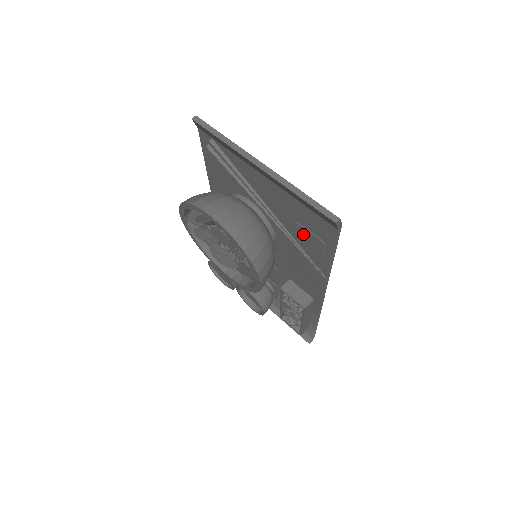
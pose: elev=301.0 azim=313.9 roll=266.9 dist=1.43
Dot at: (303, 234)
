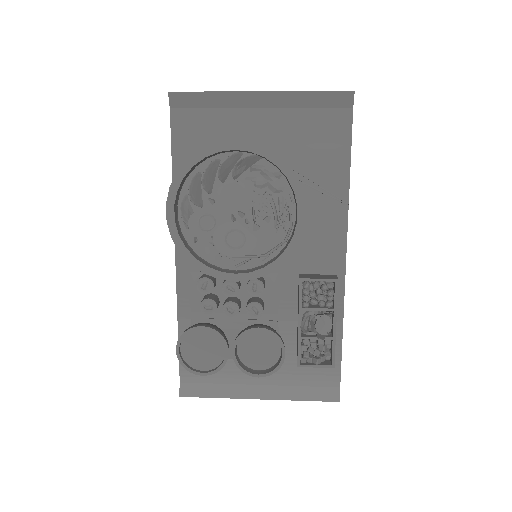
Dot at: (315, 155)
